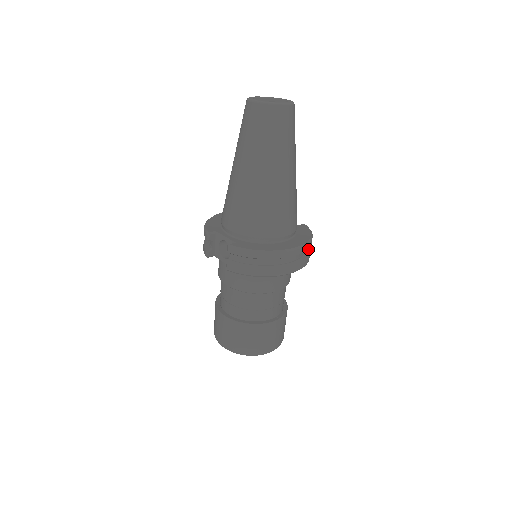
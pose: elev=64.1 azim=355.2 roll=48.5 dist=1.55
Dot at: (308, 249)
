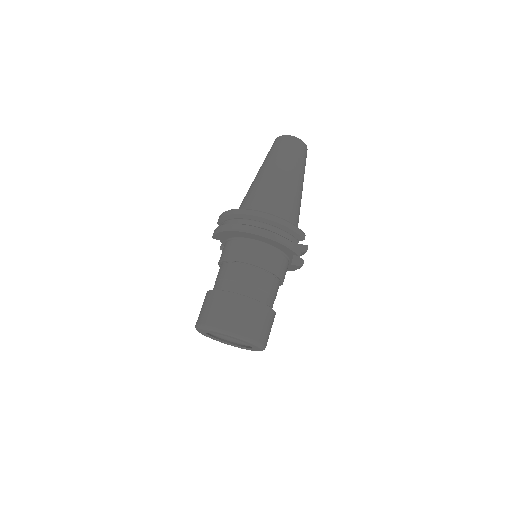
Dot at: (286, 238)
